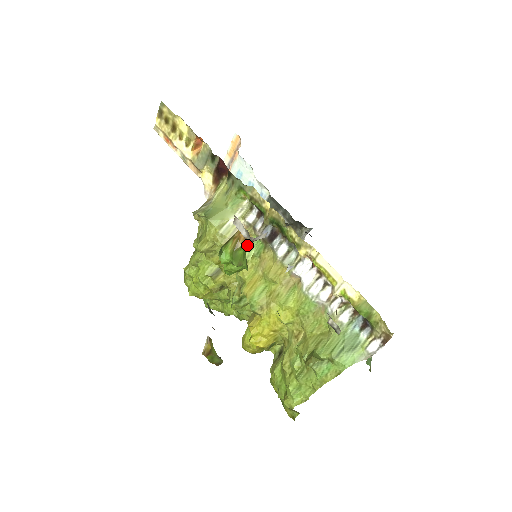
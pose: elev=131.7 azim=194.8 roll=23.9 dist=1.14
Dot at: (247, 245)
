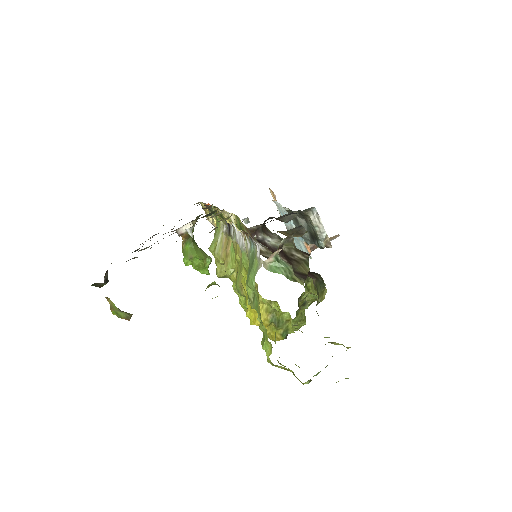
Dot at: (189, 241)
